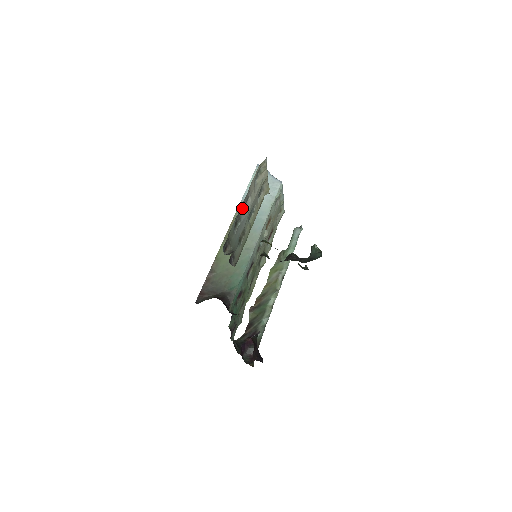
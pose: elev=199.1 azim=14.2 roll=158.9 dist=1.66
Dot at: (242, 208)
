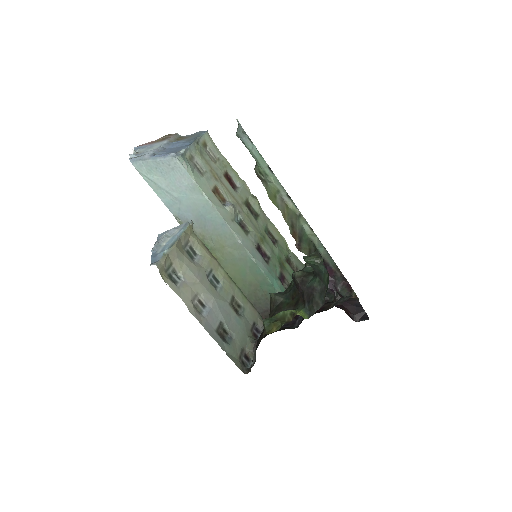
Dot at: (210, 323)
